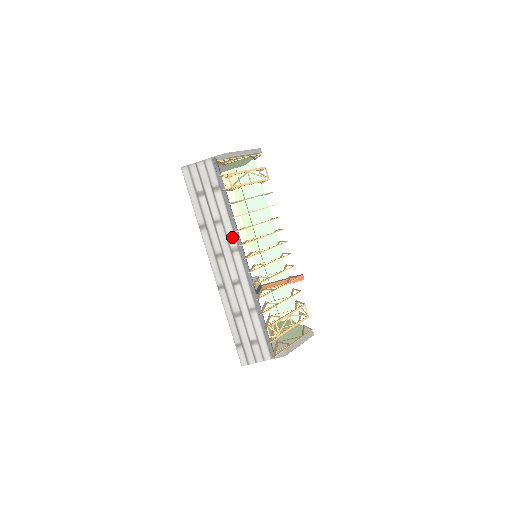
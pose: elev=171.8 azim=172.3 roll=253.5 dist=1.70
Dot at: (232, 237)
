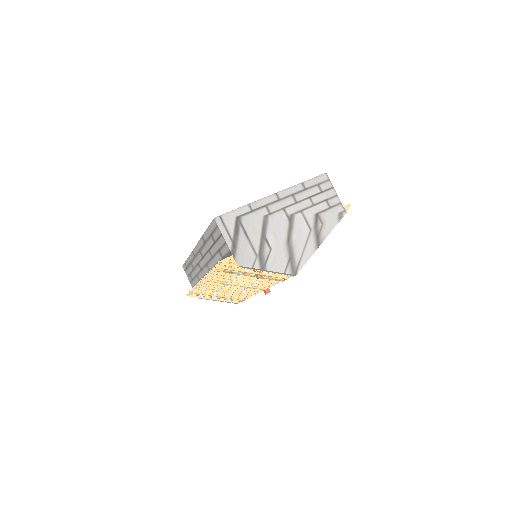
Dot at: (211, 266)
